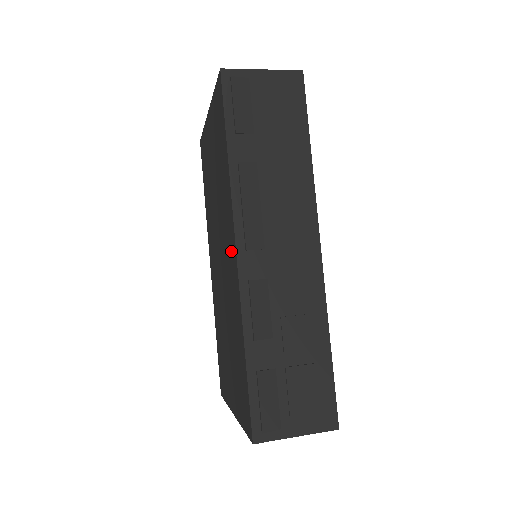
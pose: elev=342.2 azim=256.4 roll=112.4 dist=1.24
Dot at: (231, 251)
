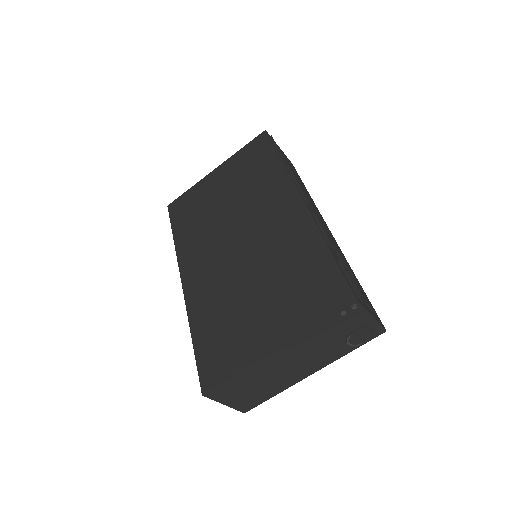
Dot at: (285, 207)
